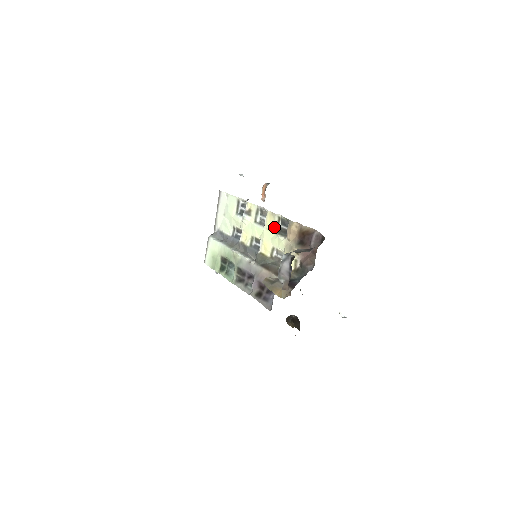
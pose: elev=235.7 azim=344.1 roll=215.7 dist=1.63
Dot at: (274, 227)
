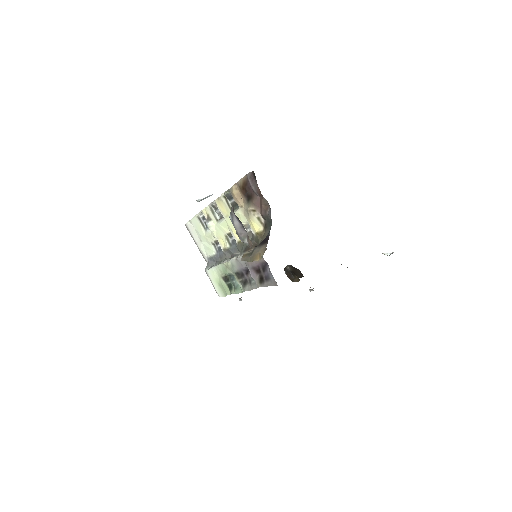
Dot at: (228, 209)
